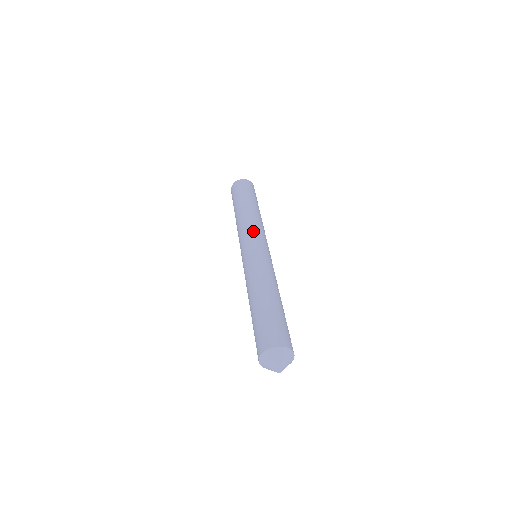
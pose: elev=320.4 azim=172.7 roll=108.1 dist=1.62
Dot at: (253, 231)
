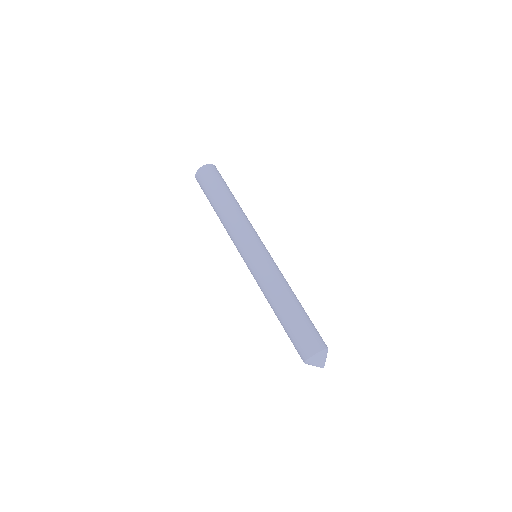
Dot at: (240, 238)
